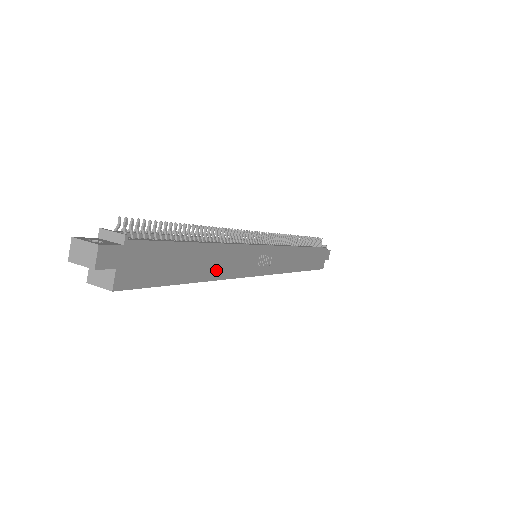
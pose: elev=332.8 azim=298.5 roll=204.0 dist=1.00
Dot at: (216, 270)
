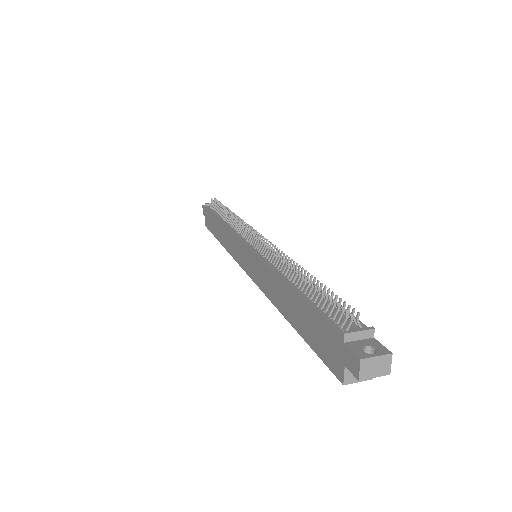
Dot at: occluded
